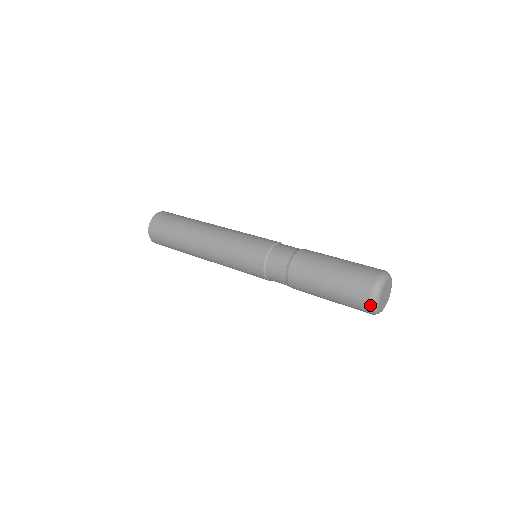
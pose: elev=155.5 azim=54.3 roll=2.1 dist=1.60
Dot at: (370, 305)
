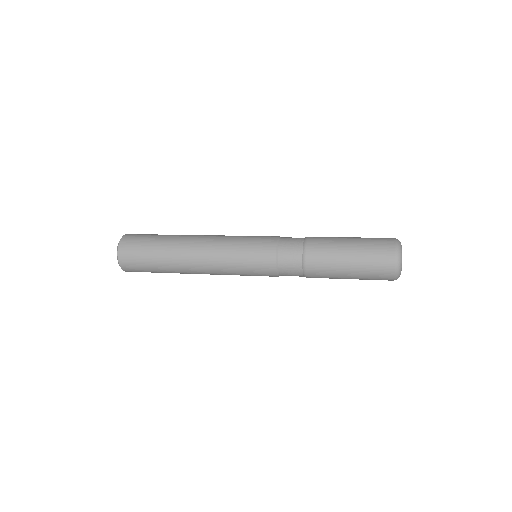
Dot at: (396, 268)
